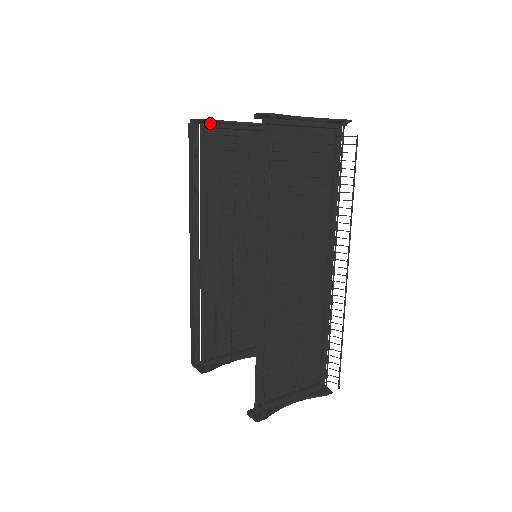
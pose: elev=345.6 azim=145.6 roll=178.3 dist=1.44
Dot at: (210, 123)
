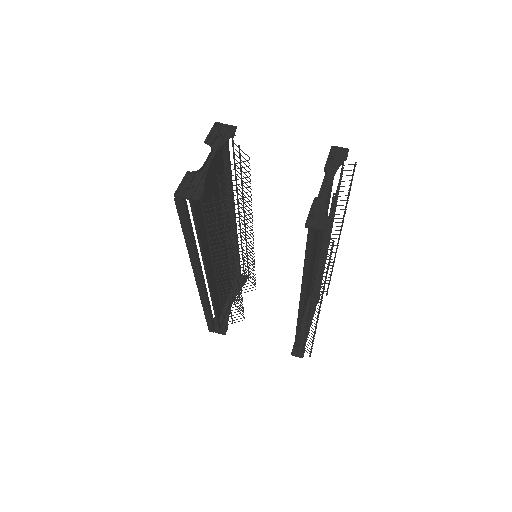
Dot at: (196, 187)
